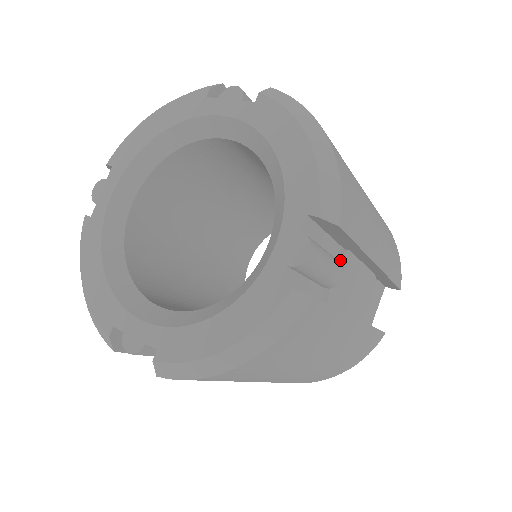
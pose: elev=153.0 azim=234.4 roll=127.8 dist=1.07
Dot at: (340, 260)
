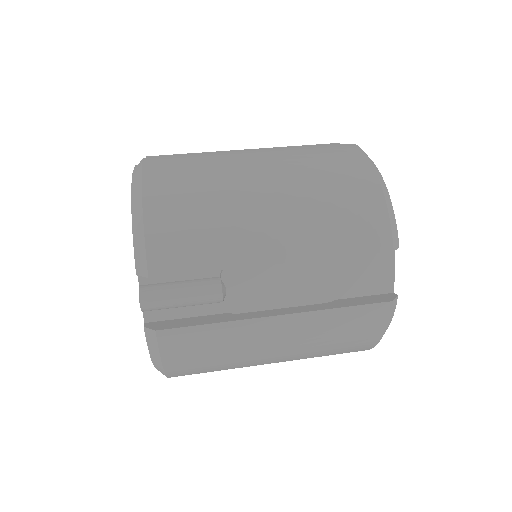
Dot at: (220, 278)
